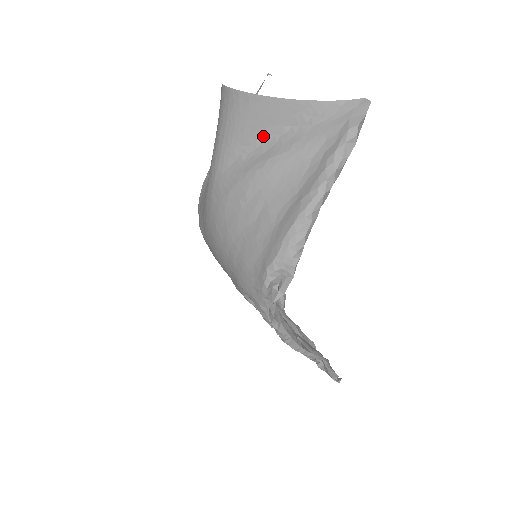
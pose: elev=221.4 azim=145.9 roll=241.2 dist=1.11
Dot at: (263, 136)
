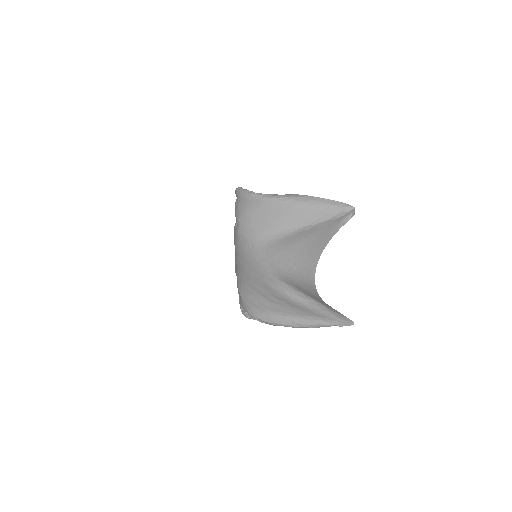
Dot at: (307, 295)
